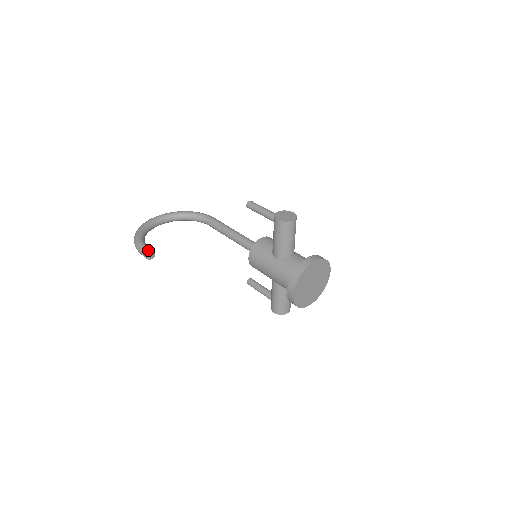
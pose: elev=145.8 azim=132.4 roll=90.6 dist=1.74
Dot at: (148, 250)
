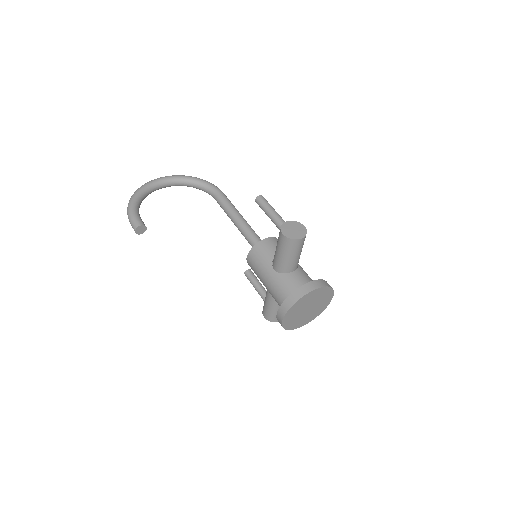
Dot at: (138, 224)
